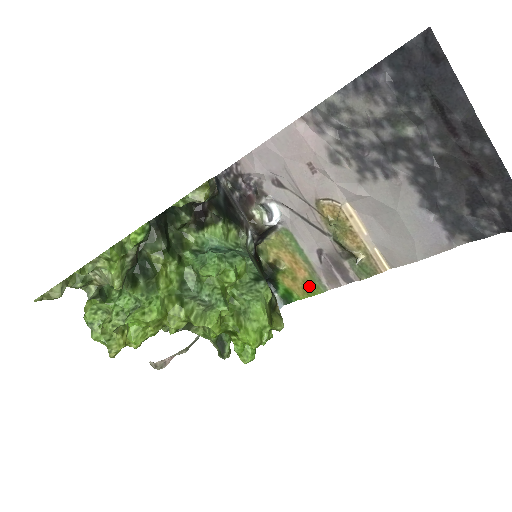
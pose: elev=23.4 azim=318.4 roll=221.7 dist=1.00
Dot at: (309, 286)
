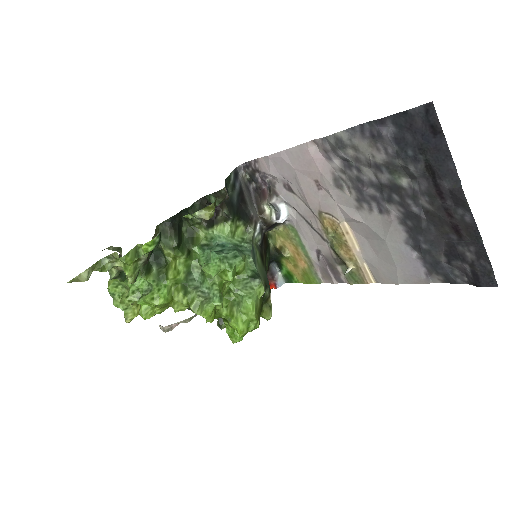
Dot at: (307, 275)
